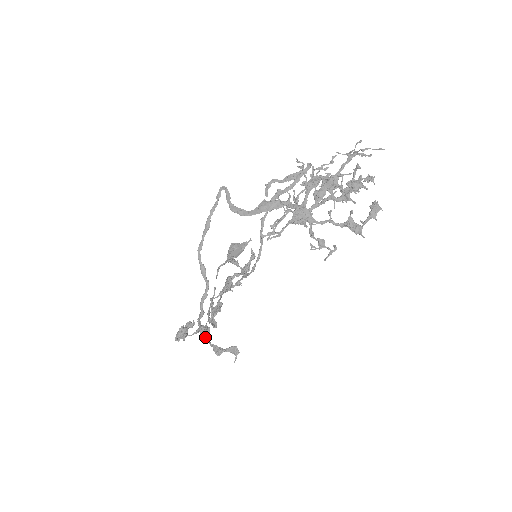
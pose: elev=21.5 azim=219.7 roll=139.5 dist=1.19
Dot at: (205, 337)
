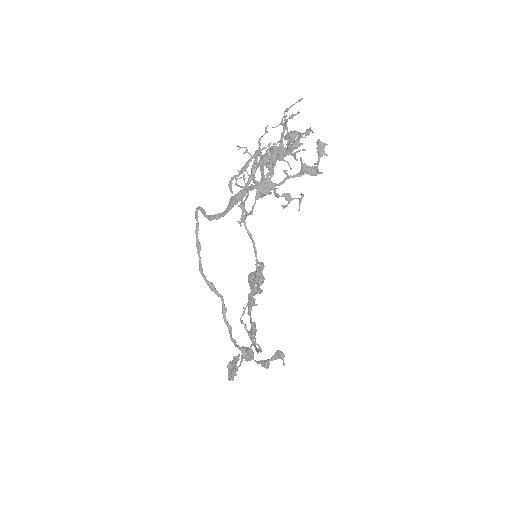
Dot at: (249, 357)
